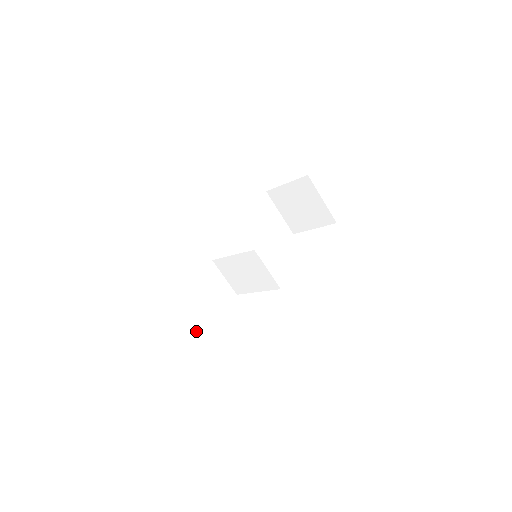
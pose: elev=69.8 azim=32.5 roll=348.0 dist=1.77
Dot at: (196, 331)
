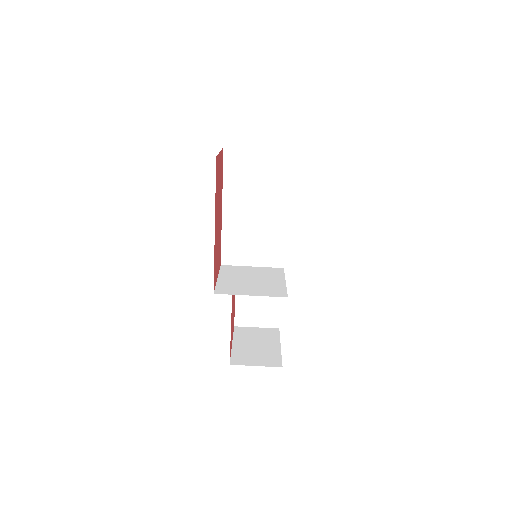
Dot at: (274, 324)
